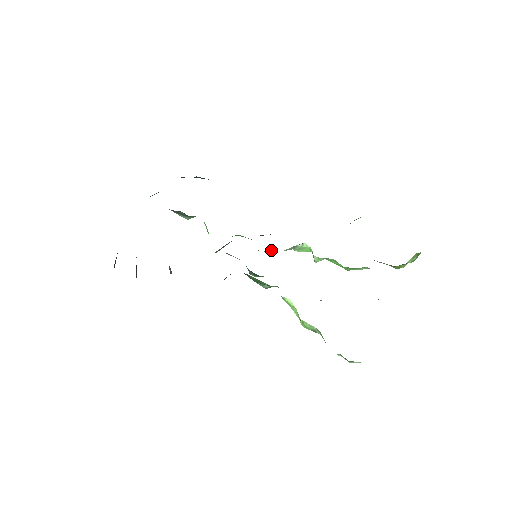
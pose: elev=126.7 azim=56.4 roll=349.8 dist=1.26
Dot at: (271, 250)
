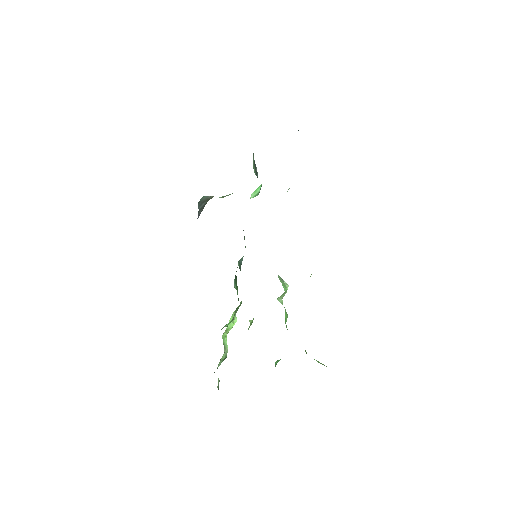
Dot at: occluded
